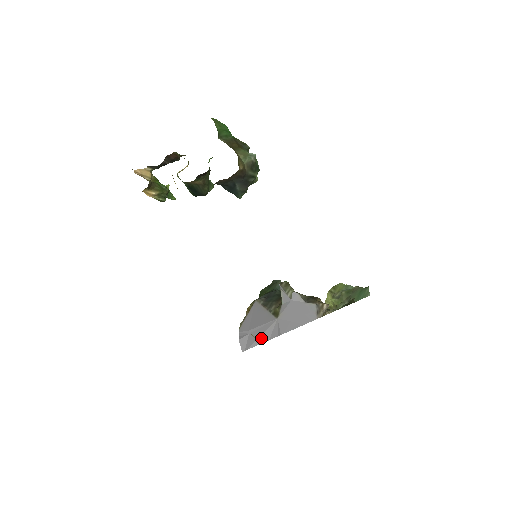
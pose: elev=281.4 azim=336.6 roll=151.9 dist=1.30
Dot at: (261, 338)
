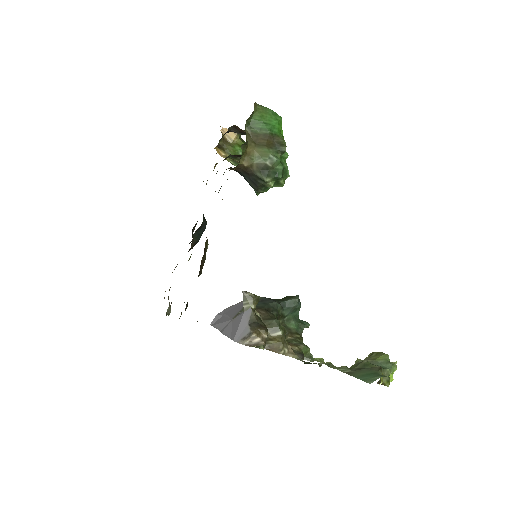
Dot at: (220, 325)
